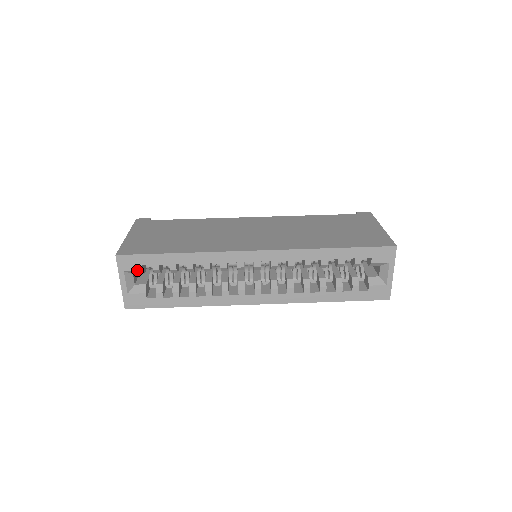
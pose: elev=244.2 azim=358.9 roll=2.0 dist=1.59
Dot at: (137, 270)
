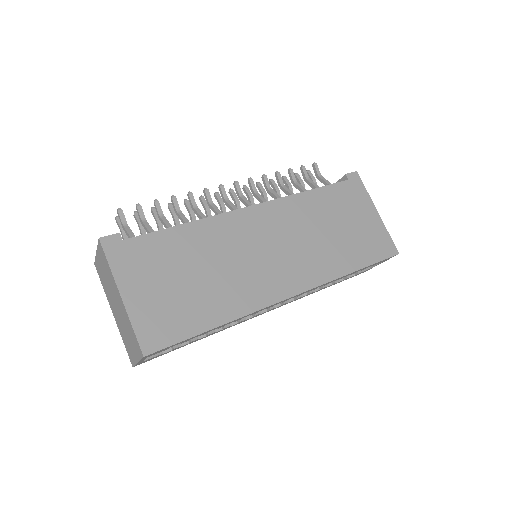
Dot at: occluded
